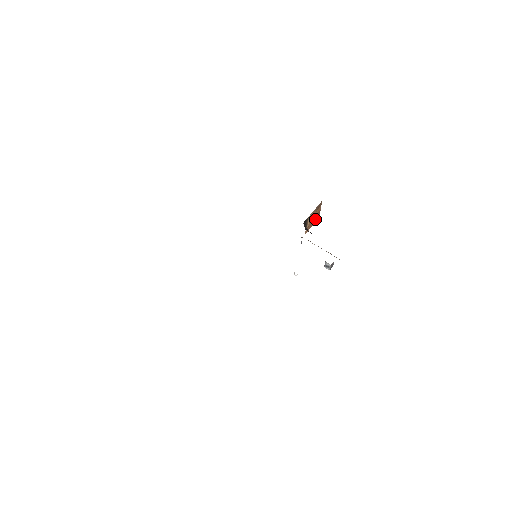
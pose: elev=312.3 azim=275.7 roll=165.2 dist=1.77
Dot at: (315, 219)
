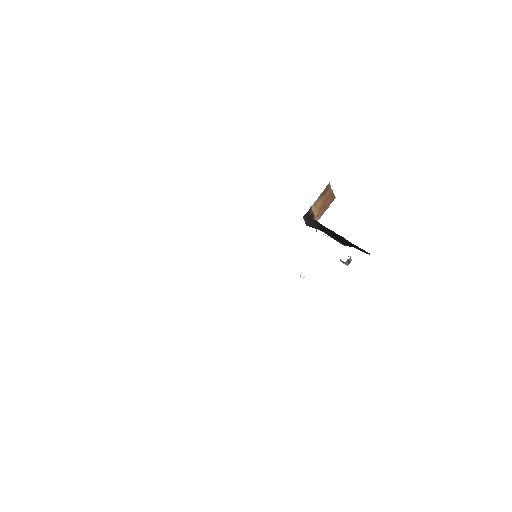
Dot at: (328, 202)
